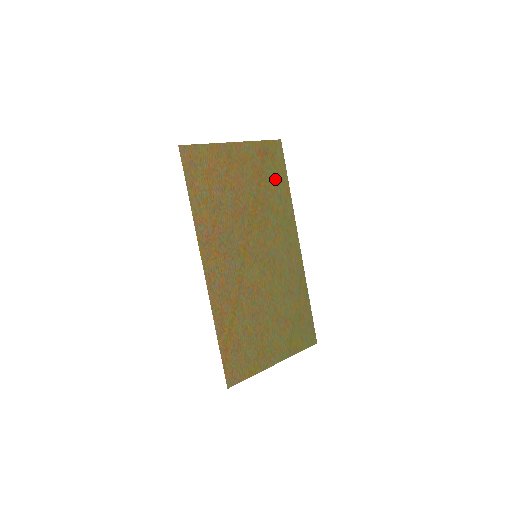
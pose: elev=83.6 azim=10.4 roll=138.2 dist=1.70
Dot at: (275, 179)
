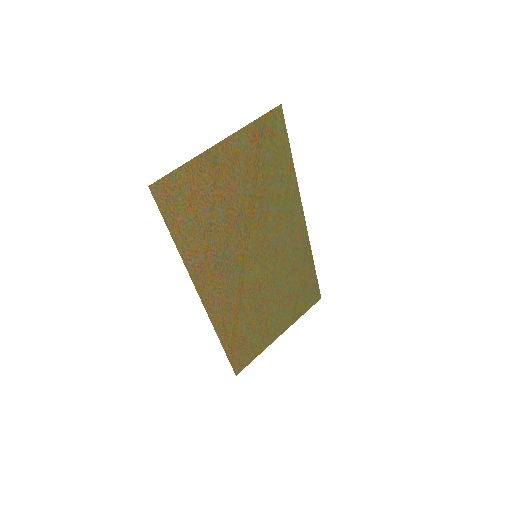
Dot at: (275, 160)
